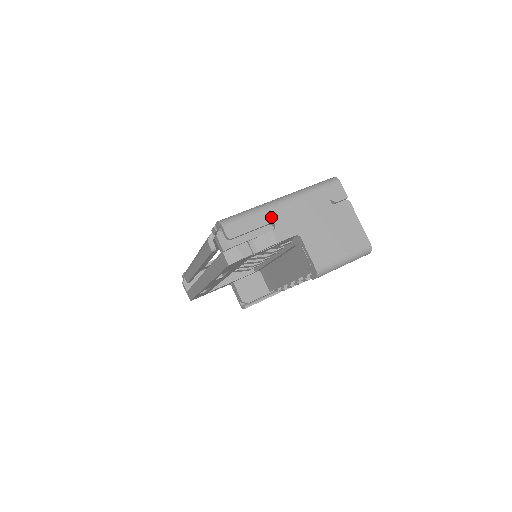
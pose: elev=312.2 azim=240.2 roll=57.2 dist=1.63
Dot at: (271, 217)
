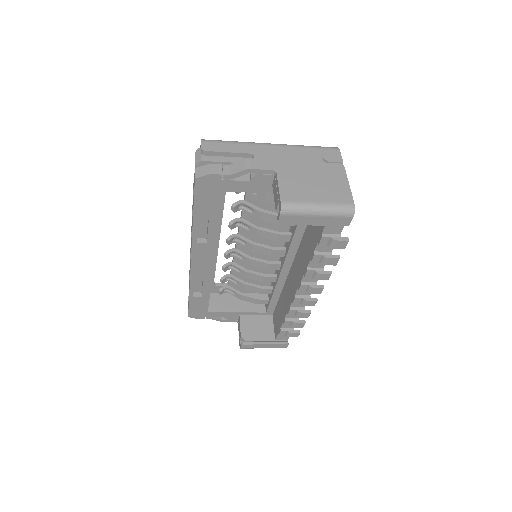
Dot at: (253, 150)
